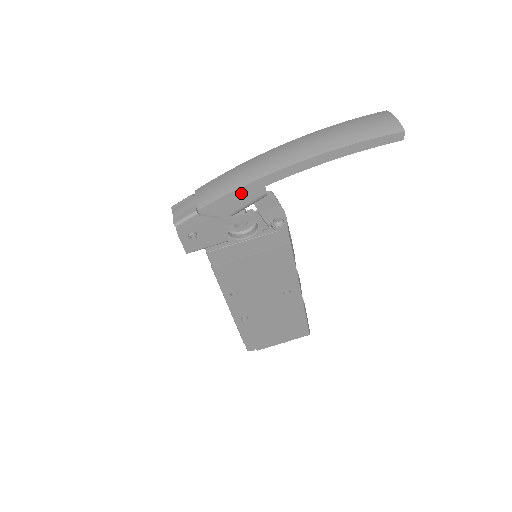
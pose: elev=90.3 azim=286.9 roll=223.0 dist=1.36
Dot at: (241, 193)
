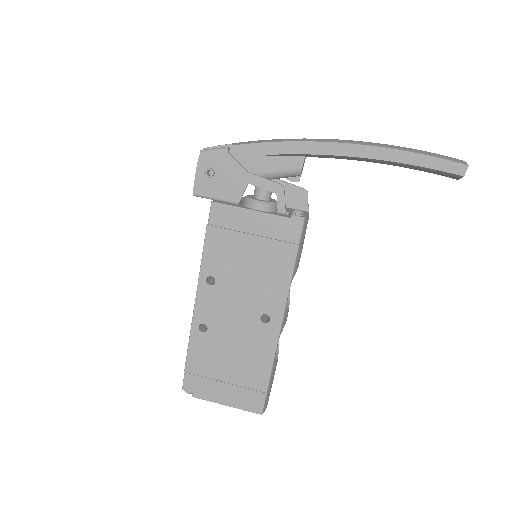
Dot at: (279, 149)
